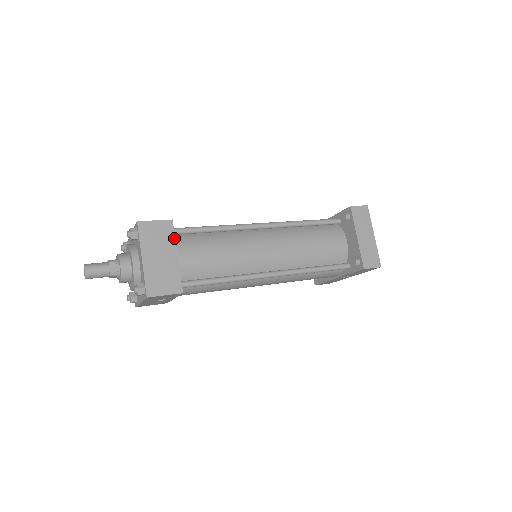
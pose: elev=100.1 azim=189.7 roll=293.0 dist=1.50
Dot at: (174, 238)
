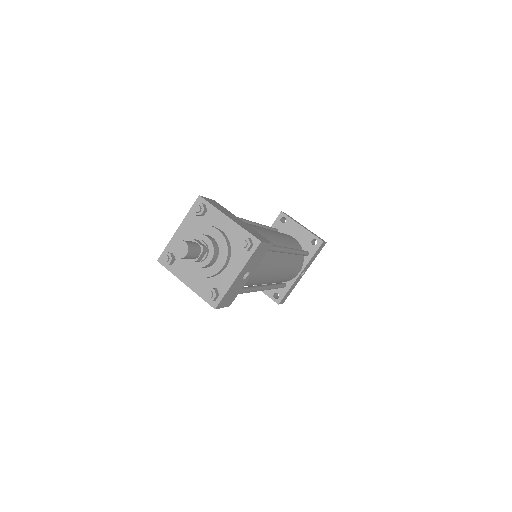
Dot at: (229, 211)
